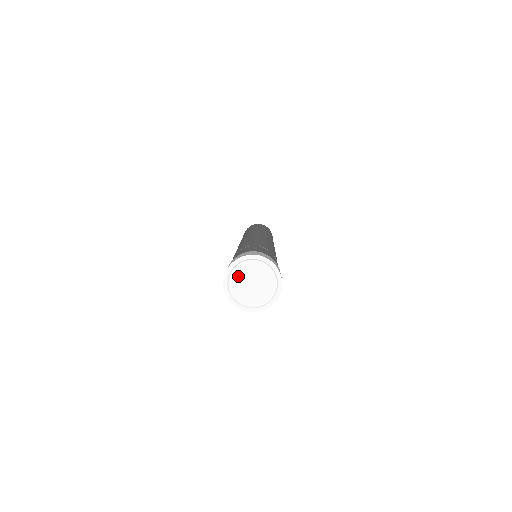
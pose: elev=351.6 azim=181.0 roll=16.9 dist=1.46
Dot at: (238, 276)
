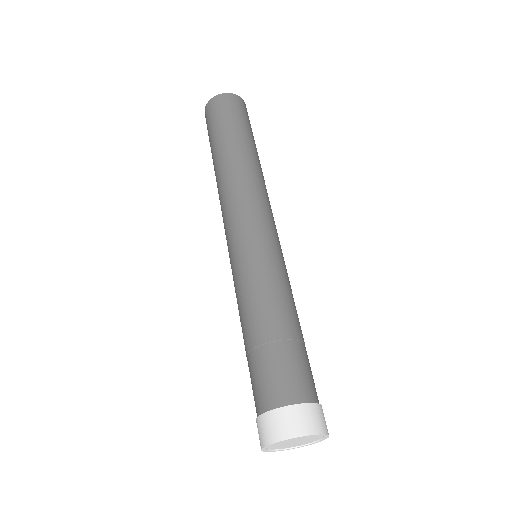
Dot at: (278, 445)
